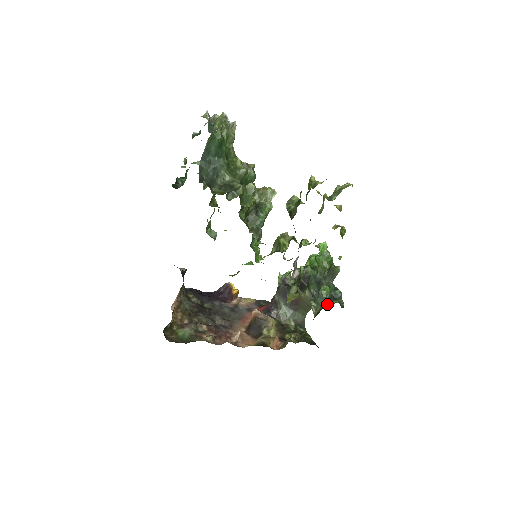
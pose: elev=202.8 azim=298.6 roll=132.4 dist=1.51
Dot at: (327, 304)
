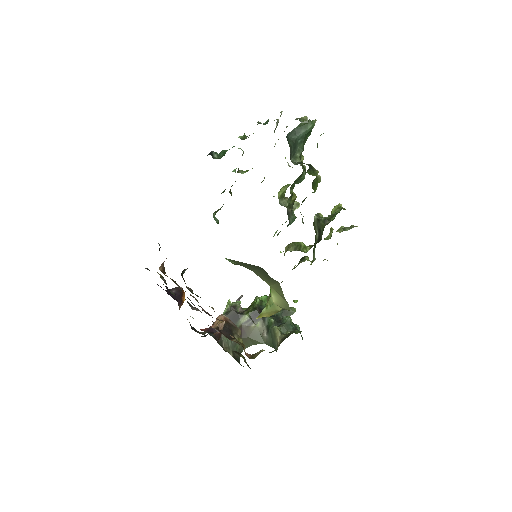
Dot at: (294, 331)
